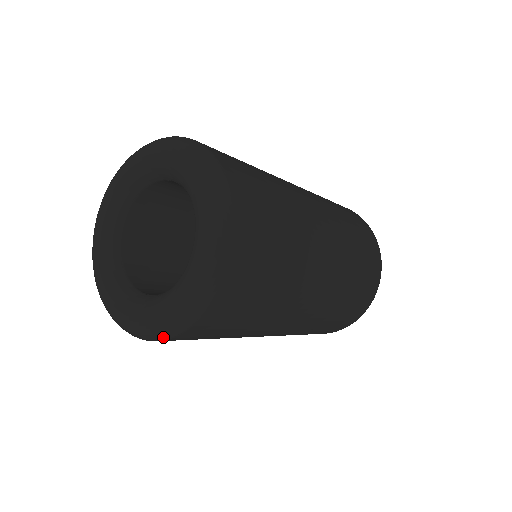
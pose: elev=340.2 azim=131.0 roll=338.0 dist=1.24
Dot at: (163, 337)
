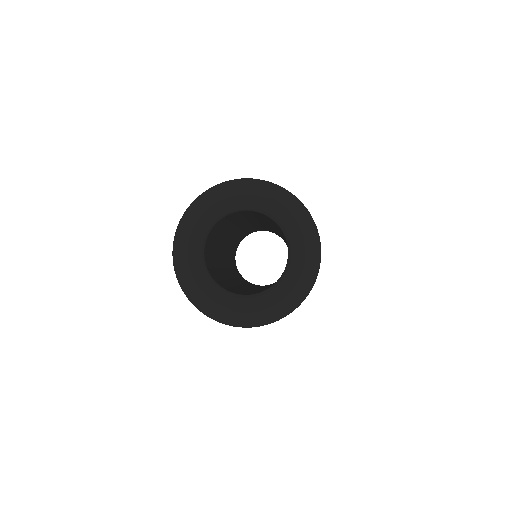
Dot at: (273, 321)
